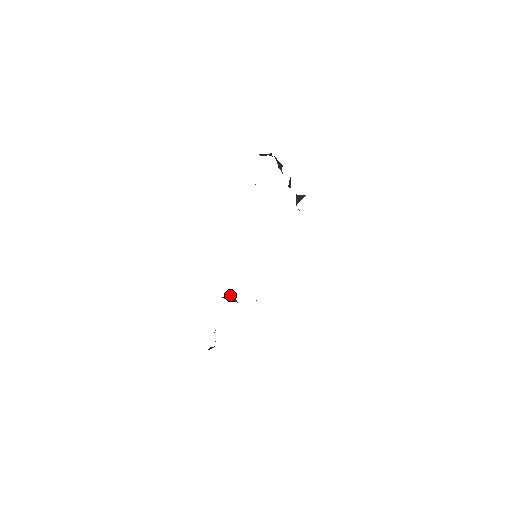
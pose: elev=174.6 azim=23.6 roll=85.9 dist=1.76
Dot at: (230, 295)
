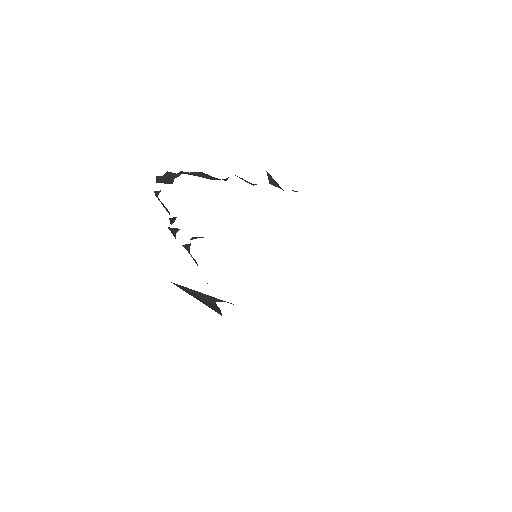
Dot at: occluded
